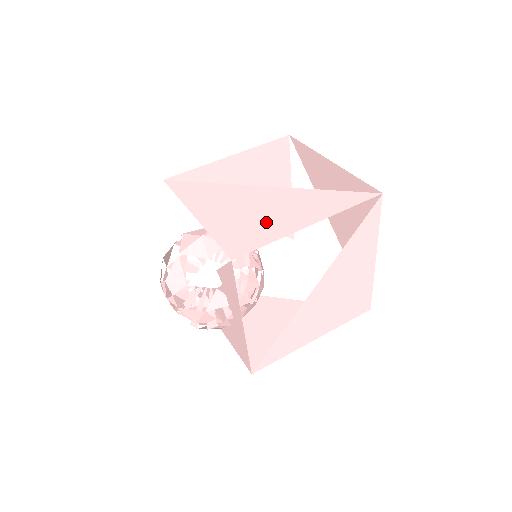
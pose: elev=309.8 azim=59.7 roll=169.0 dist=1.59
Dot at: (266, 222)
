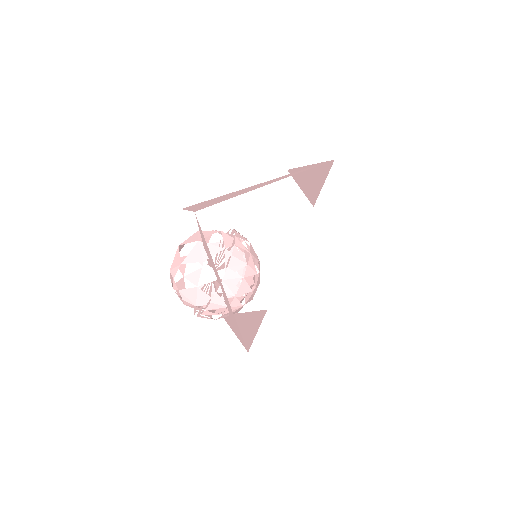
Dot at: (234, 195)
